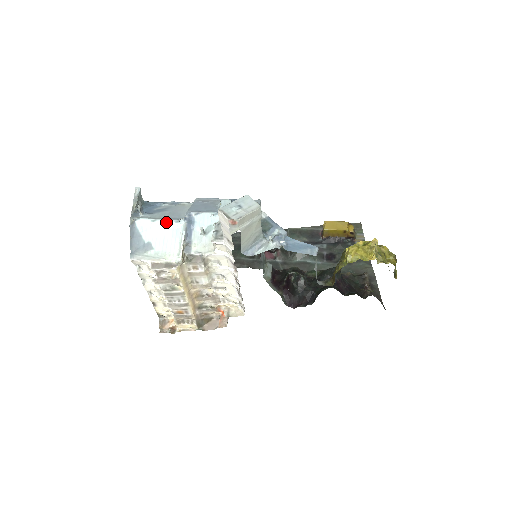
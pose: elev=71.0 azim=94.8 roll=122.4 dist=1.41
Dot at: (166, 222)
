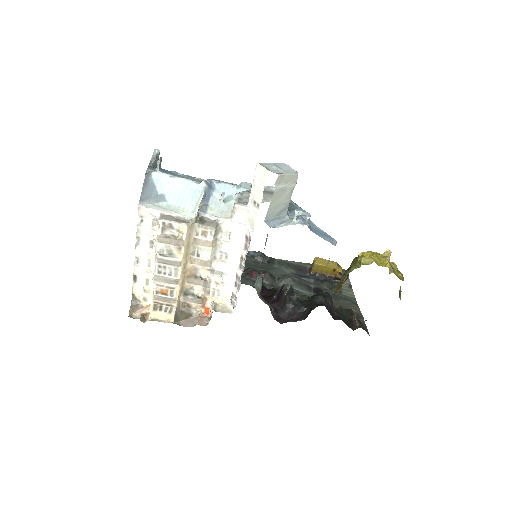
Dot at: (185, 181)
